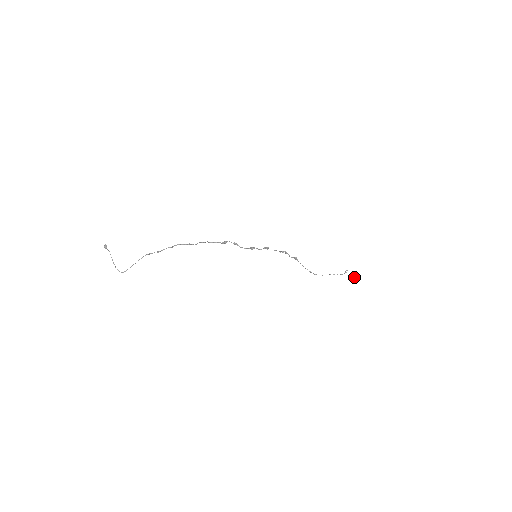
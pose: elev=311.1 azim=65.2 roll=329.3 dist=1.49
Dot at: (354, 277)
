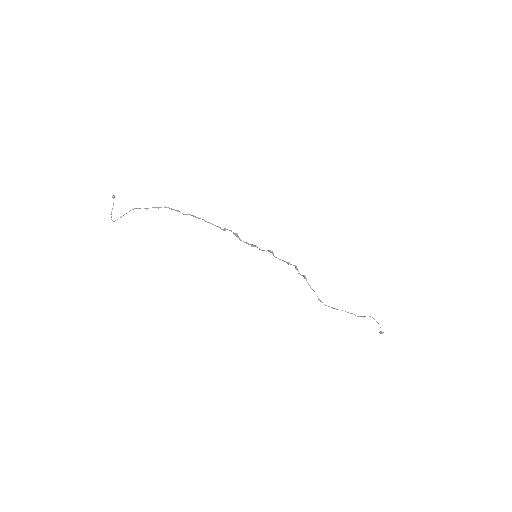
Dot at: (382, 332)
